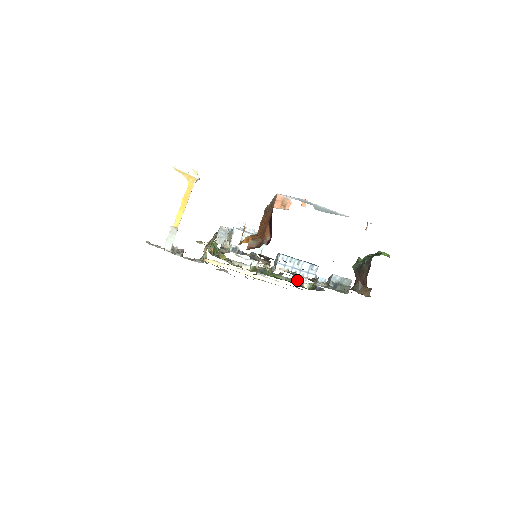
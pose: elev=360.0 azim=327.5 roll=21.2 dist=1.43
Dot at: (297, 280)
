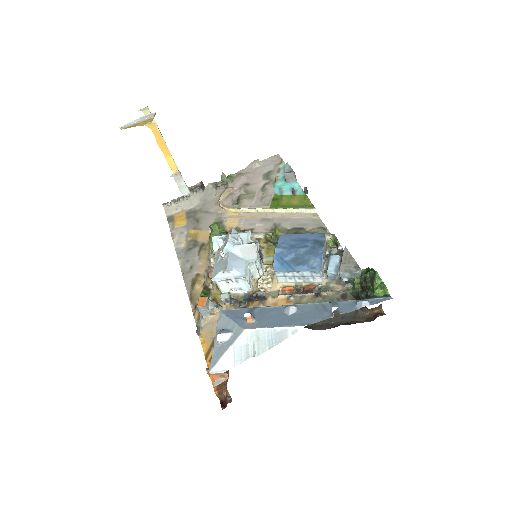
Dot at: occluded
